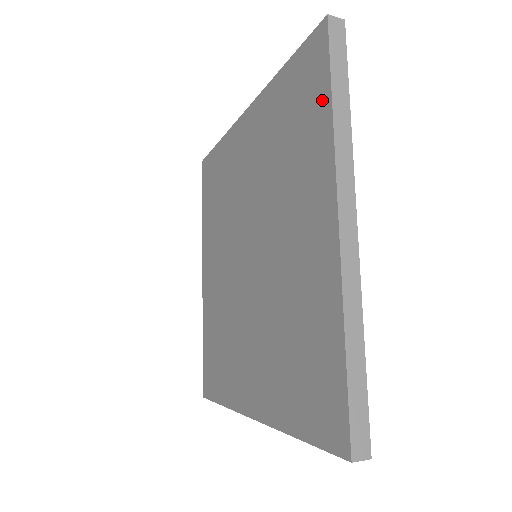
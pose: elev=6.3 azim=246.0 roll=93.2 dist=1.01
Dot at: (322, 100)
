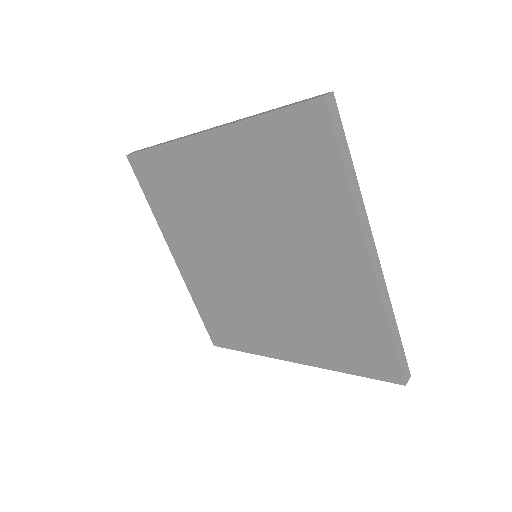
Dot at: (332, 169)
